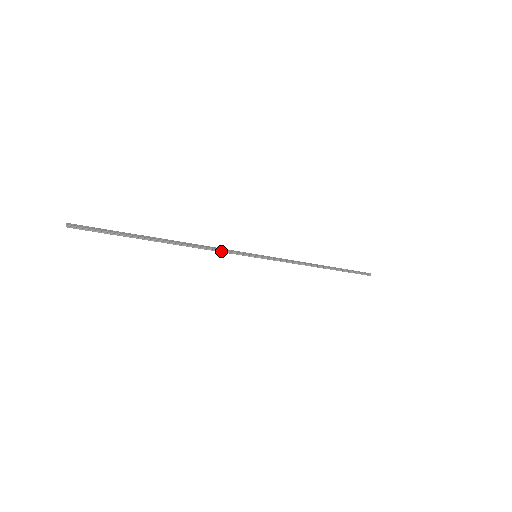
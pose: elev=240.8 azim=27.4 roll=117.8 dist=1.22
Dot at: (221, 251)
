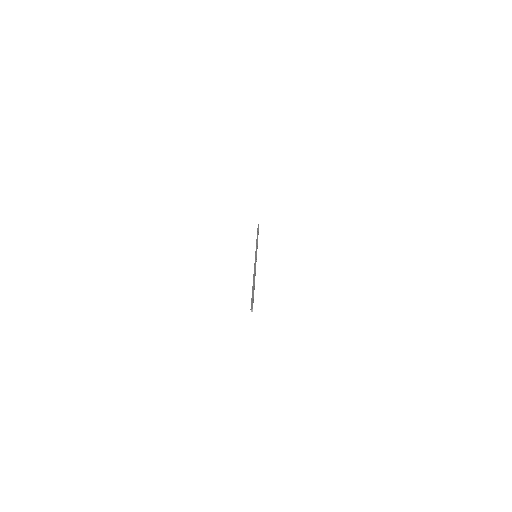
Dot at: occluded
